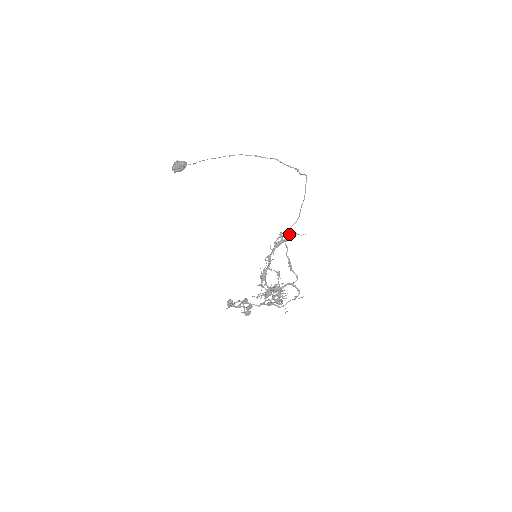
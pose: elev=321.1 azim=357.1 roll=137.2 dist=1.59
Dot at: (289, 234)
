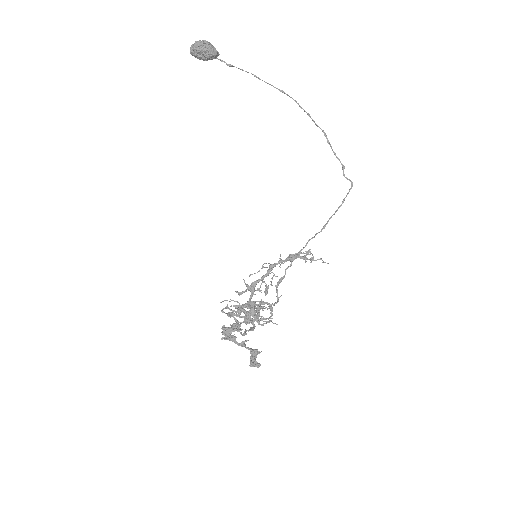
Dot at: (304, 247)
